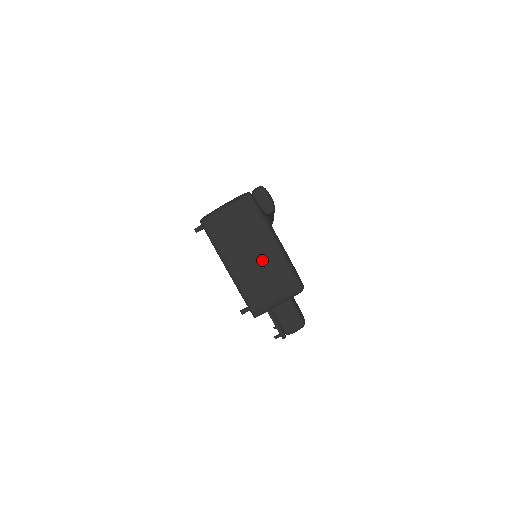
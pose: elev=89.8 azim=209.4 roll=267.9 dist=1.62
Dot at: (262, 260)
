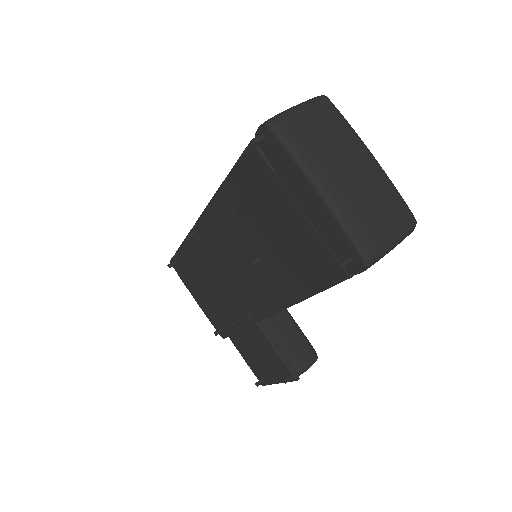
Dot at: (365, 179)
